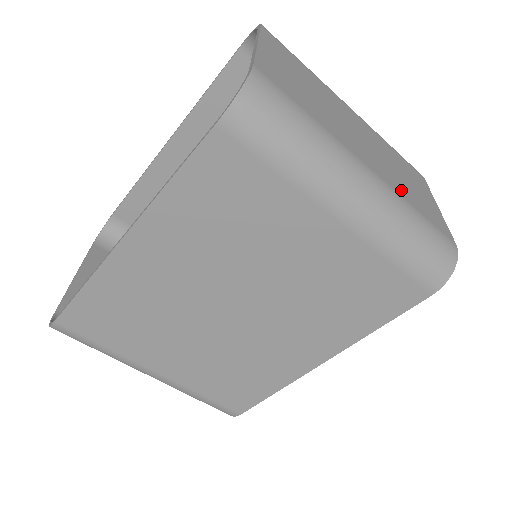
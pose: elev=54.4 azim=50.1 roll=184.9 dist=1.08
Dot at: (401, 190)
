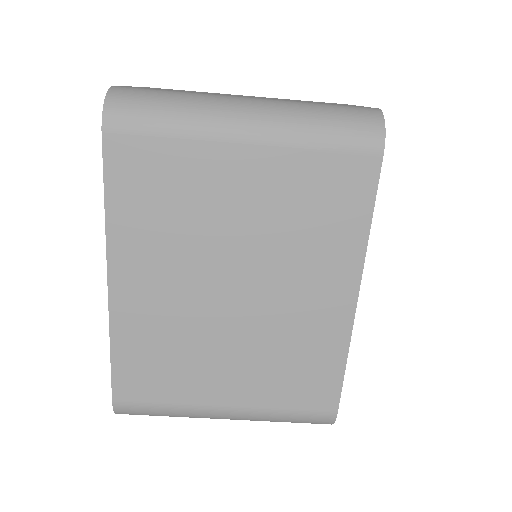
Dot at: (297, 101)
